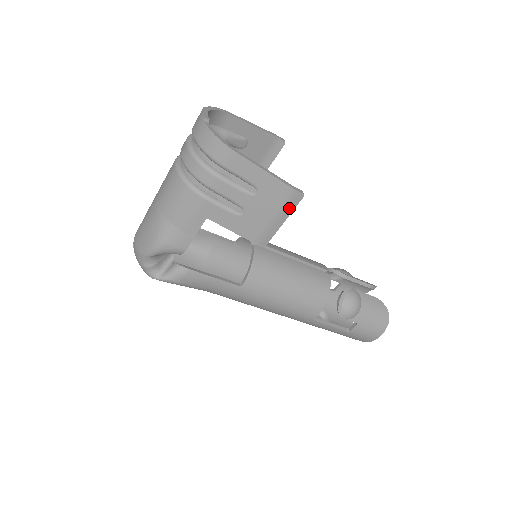
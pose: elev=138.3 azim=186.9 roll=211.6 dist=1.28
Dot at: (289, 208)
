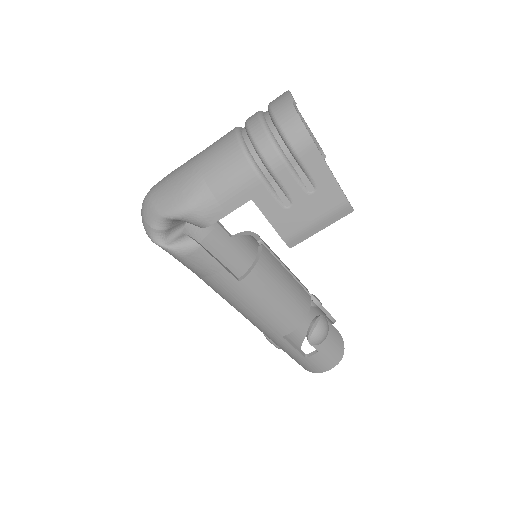
Dot at: (334, 218)
